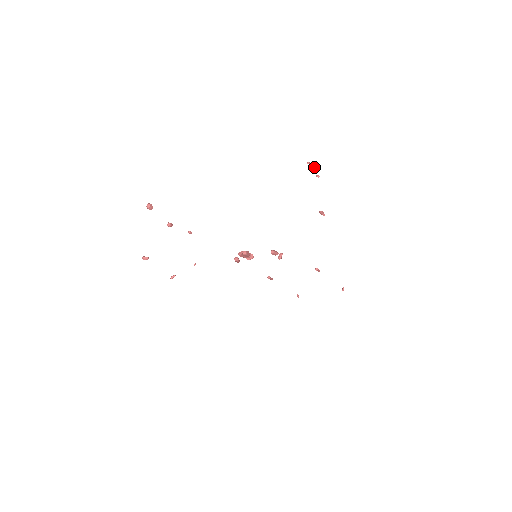
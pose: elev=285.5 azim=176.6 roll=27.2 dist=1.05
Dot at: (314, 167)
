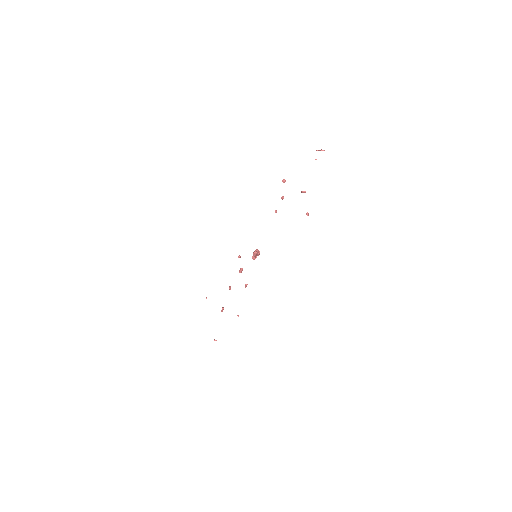
Dot at: occluded
